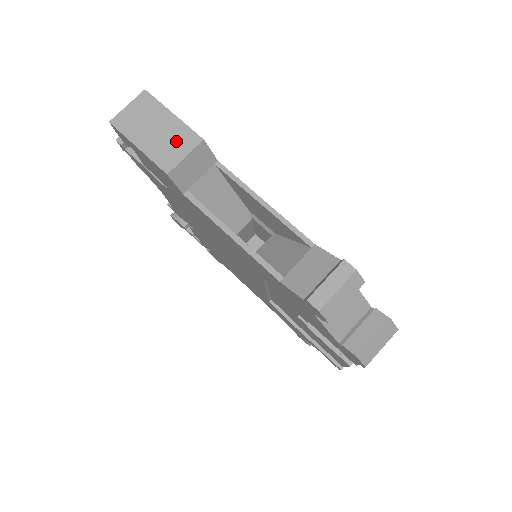
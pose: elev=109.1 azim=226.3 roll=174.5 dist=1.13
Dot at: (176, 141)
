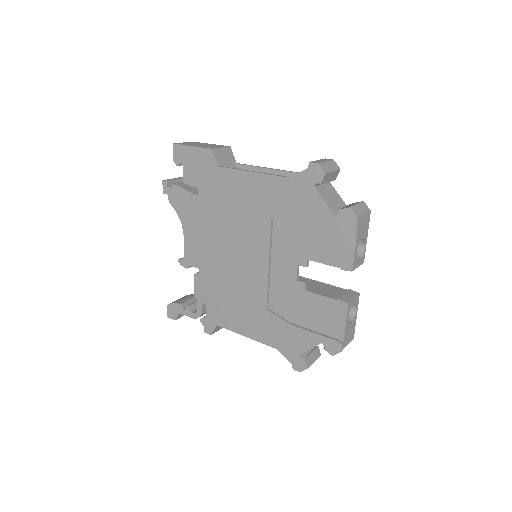
Dot at: (214, 146)
